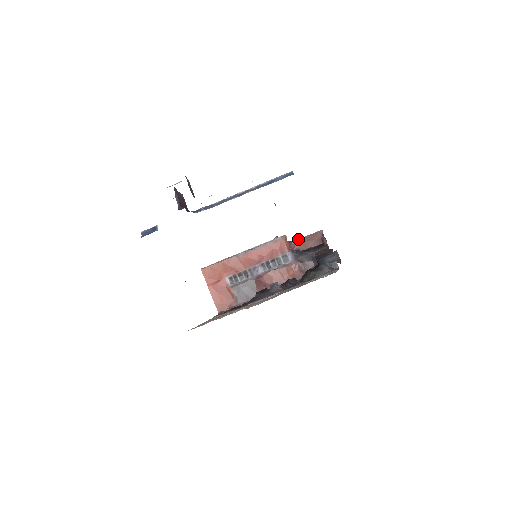
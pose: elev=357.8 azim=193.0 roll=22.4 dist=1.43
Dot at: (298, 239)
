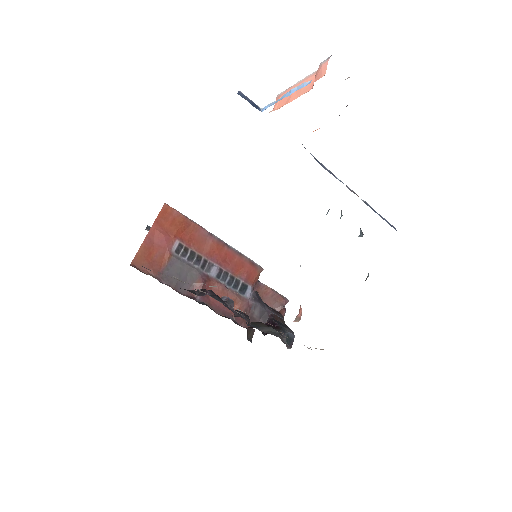
Dot at: occluded
